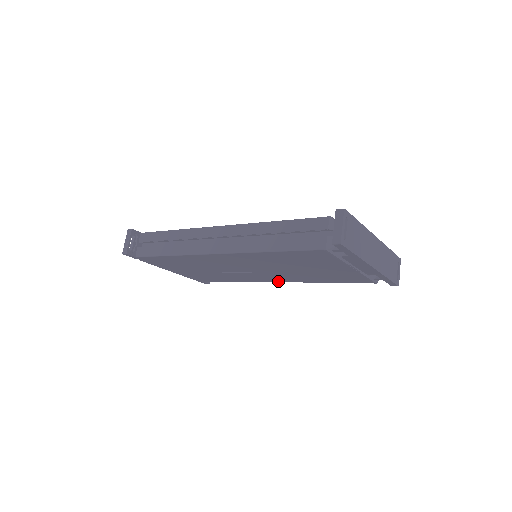
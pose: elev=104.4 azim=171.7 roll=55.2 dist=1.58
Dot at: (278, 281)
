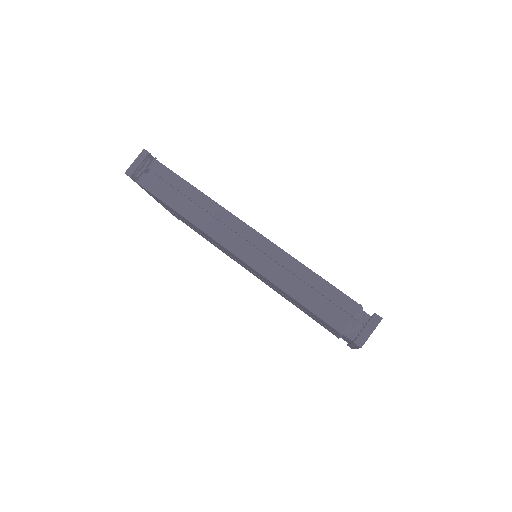
Dot at: occluded
